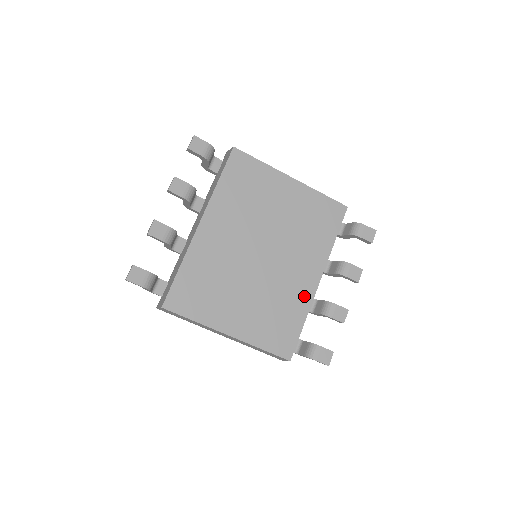
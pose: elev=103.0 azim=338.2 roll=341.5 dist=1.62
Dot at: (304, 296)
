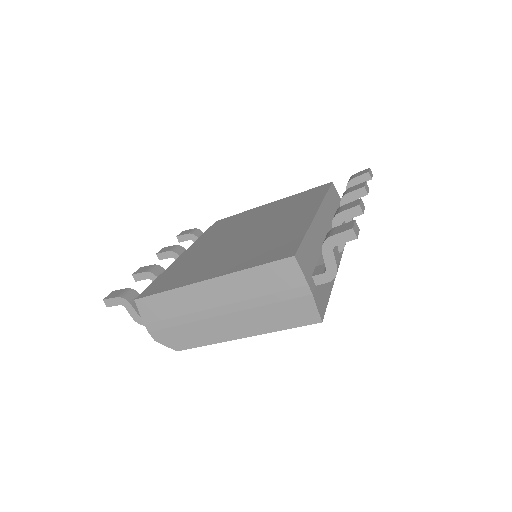
Dot at: (300, 224)
